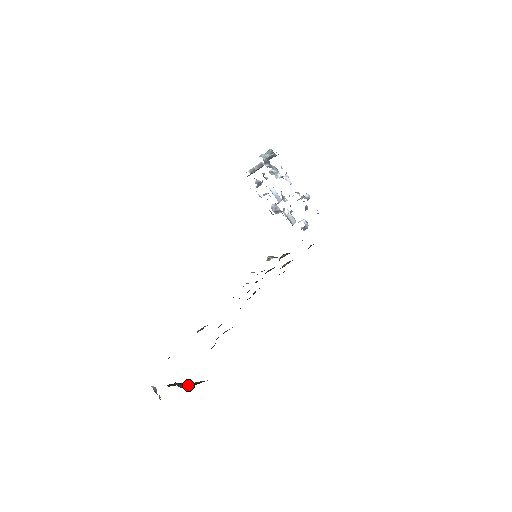
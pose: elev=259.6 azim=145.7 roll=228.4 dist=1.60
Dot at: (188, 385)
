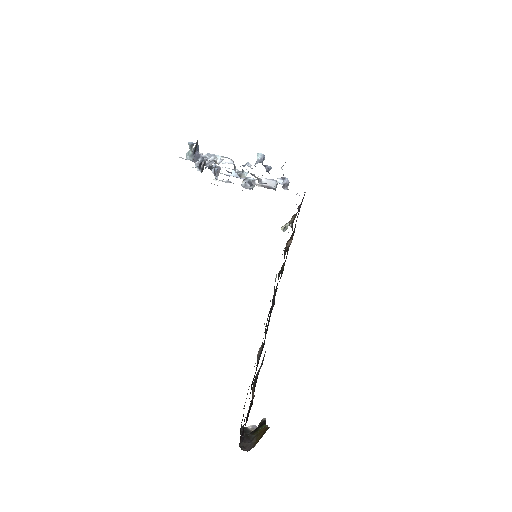
Dot at: (256, 440)
